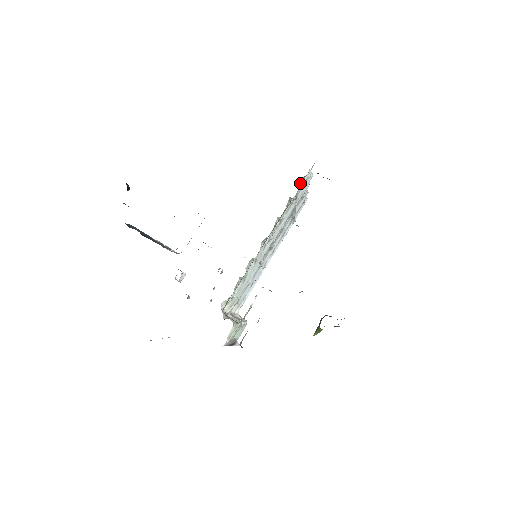
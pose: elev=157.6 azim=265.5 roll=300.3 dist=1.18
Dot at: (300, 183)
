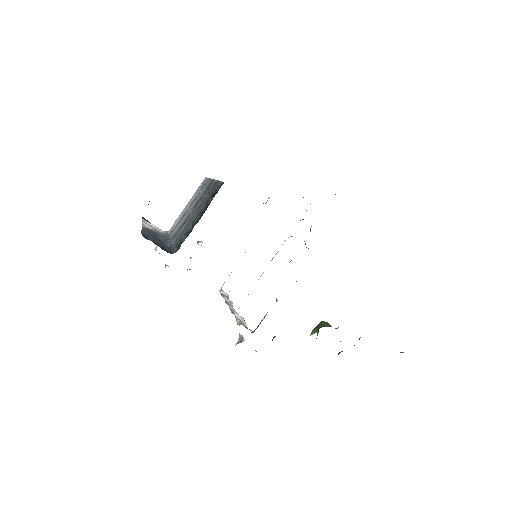
Dot at: occluded
